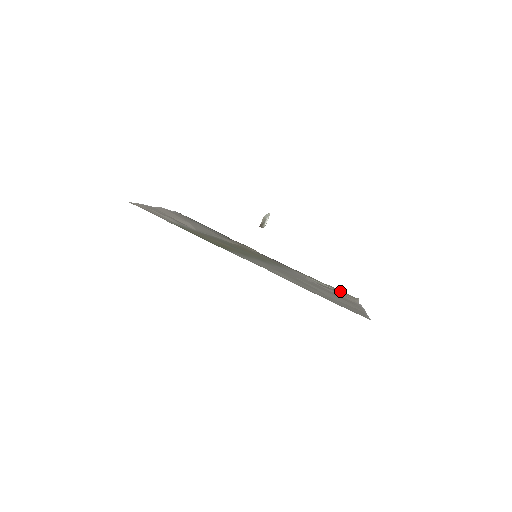
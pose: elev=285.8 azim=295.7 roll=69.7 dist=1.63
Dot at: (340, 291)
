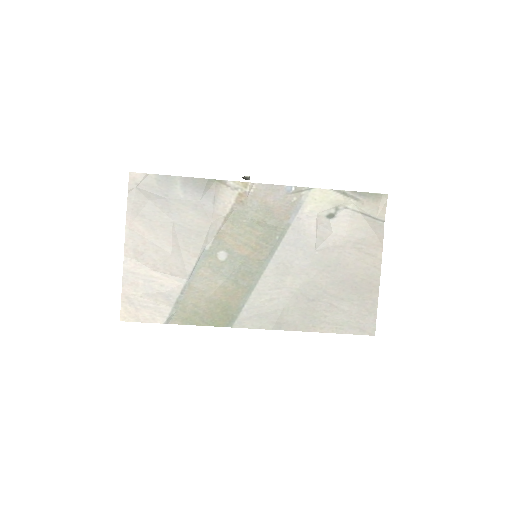
Dot at: (364, 197)
